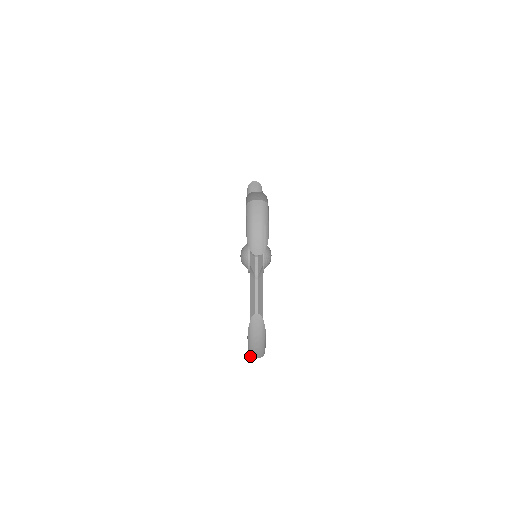
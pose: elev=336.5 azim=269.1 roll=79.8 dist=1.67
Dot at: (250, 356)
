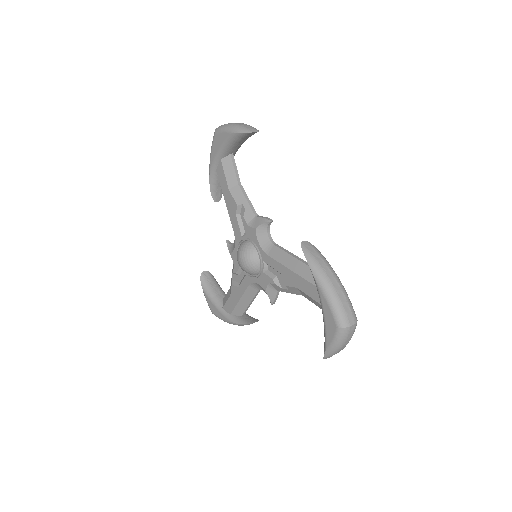
Dot at: occluded
